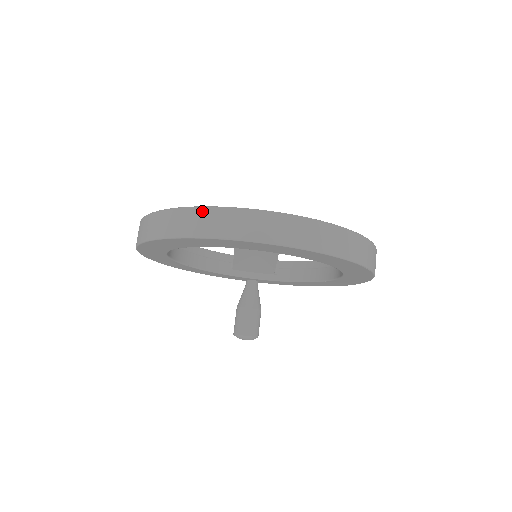
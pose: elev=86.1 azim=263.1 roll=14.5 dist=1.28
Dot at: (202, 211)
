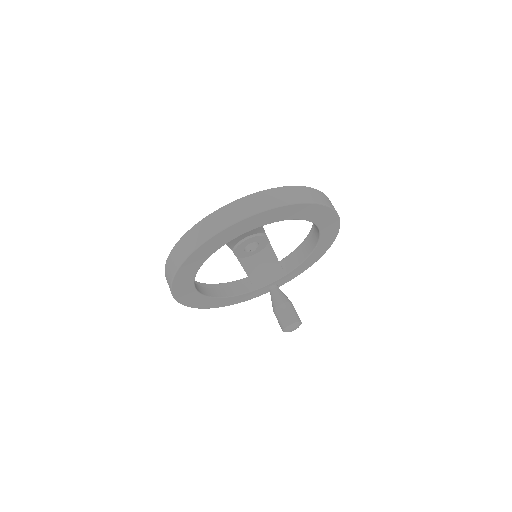
Dot at: (193, 230)
